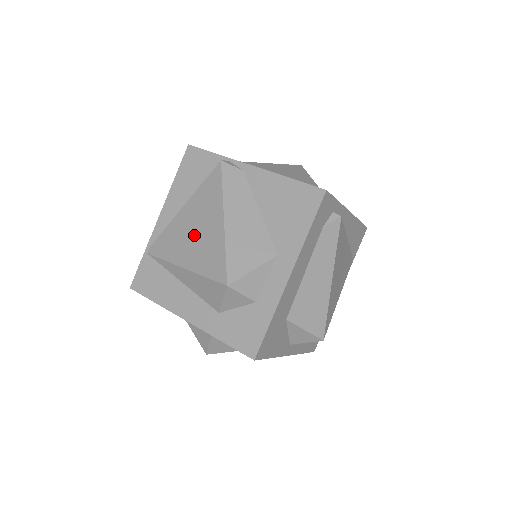
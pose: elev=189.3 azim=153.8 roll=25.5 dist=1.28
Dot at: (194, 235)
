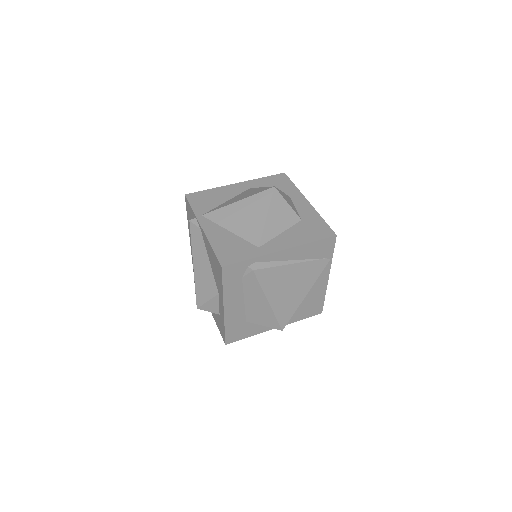
Dot at: occluded
